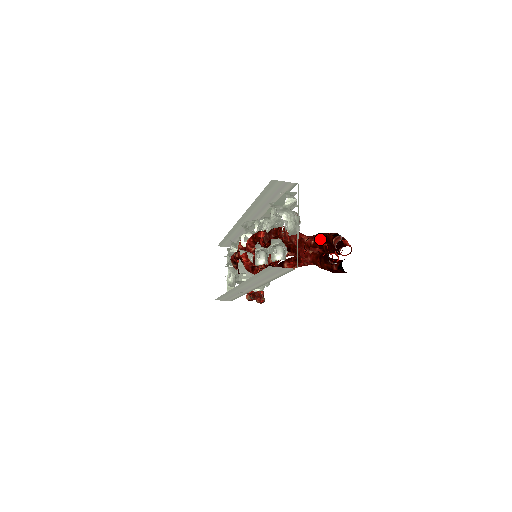
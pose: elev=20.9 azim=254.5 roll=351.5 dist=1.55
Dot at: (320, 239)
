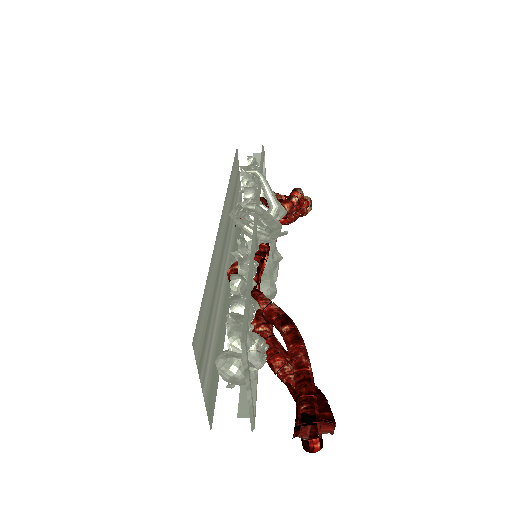
Dot at: (294, 383)
